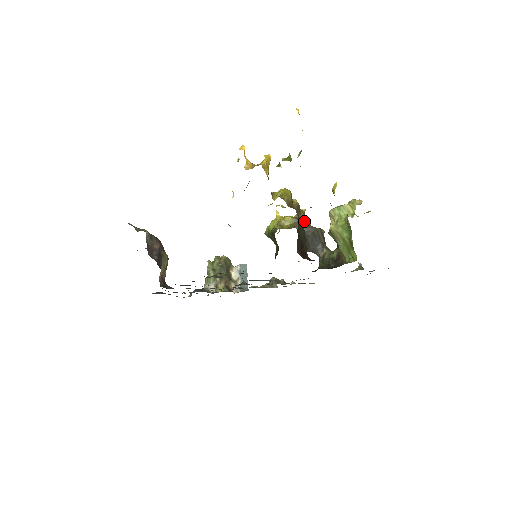
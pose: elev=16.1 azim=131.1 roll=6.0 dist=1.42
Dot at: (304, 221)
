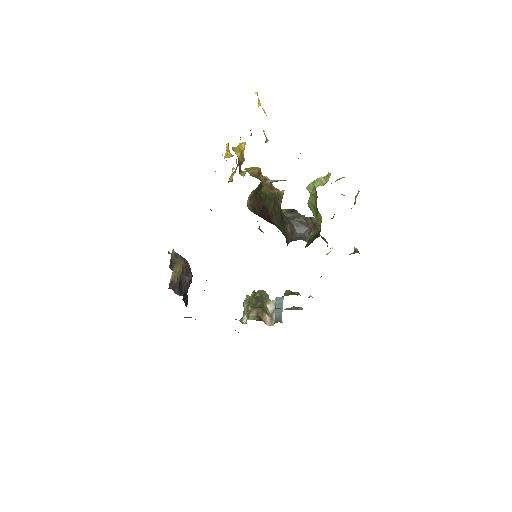
Dot at: (276, 196)
